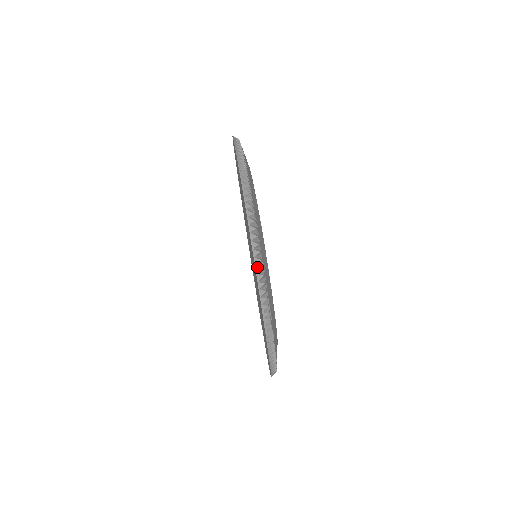
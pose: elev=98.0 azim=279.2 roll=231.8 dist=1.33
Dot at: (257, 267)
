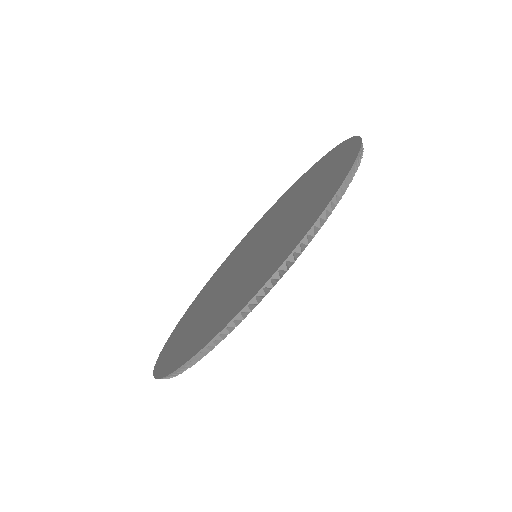
Dot at: (240, 315)
